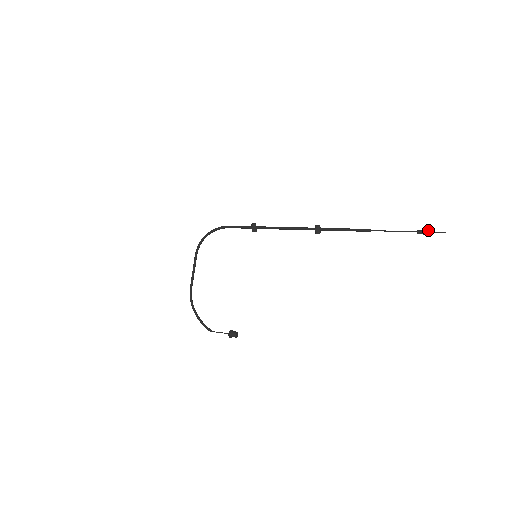
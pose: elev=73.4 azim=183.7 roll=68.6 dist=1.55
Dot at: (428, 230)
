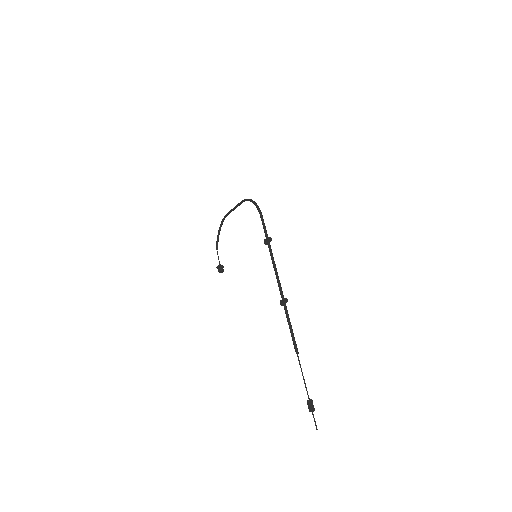
Dot at: (313, 411)
